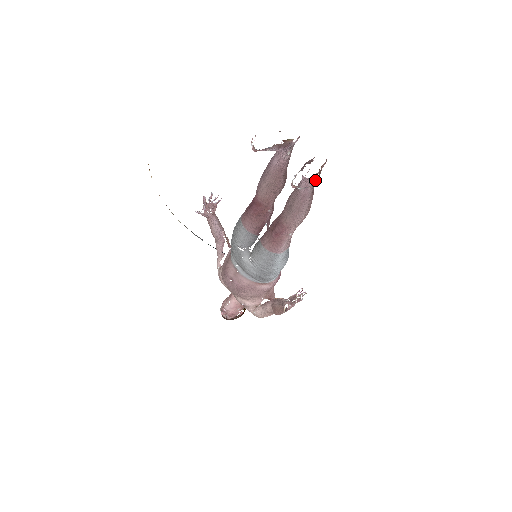
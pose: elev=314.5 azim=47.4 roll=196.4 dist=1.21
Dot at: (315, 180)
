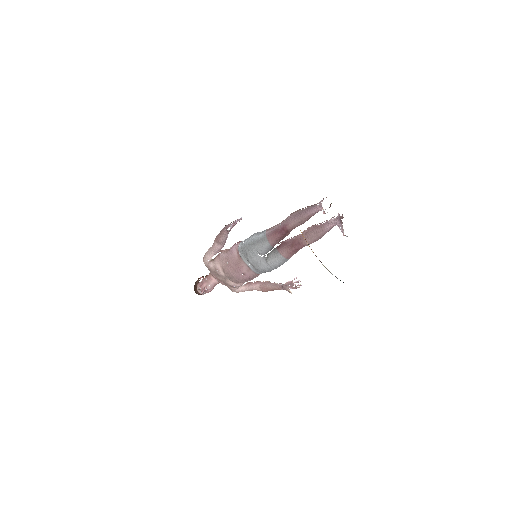
Dot at: occluded
